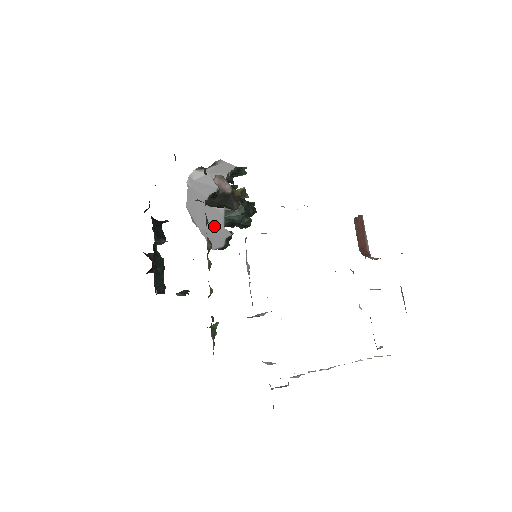
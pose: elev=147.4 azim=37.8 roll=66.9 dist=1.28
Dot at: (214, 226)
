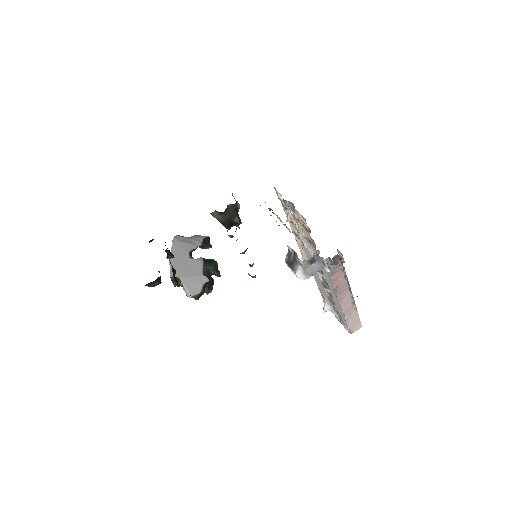
Dot at: (194, 274)
